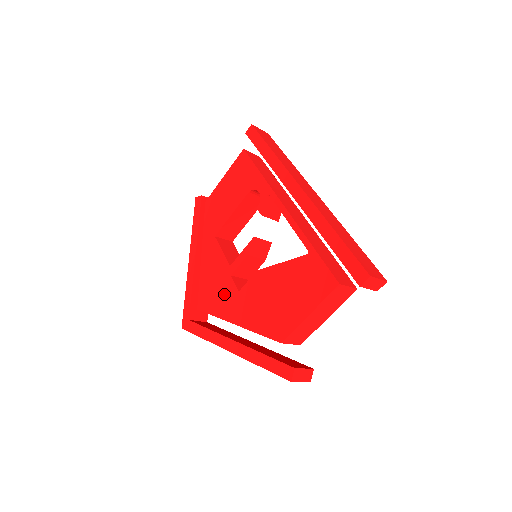
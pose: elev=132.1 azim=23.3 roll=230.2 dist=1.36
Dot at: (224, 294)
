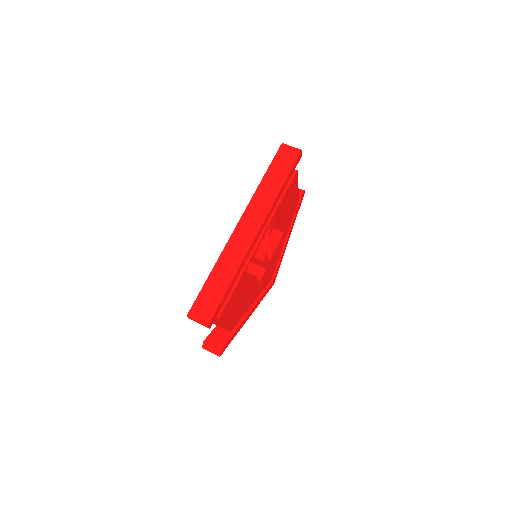
Dot at: occluded
